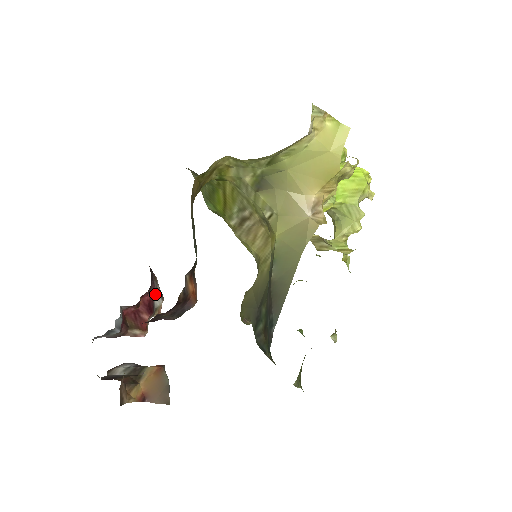
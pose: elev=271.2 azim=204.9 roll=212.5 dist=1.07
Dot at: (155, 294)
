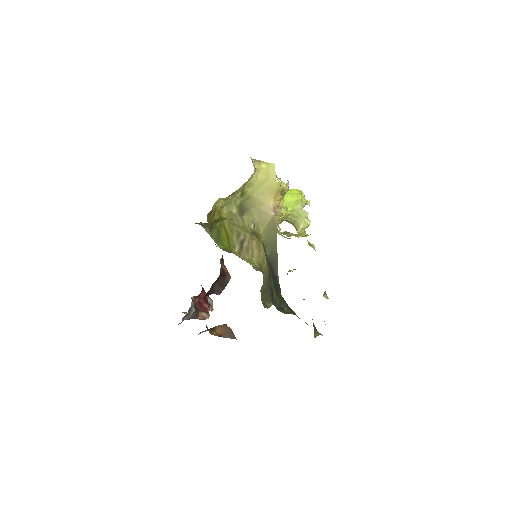
Dot at: occluded
